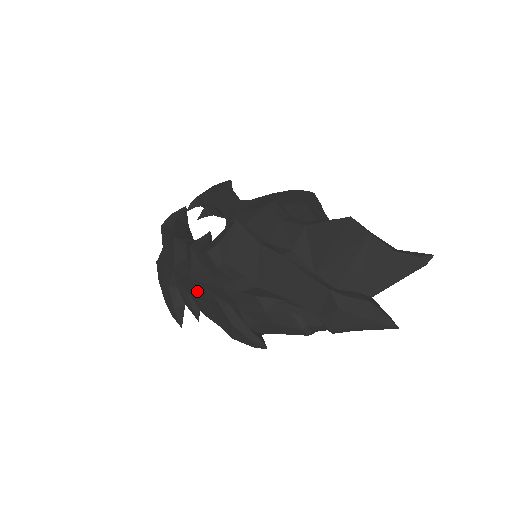
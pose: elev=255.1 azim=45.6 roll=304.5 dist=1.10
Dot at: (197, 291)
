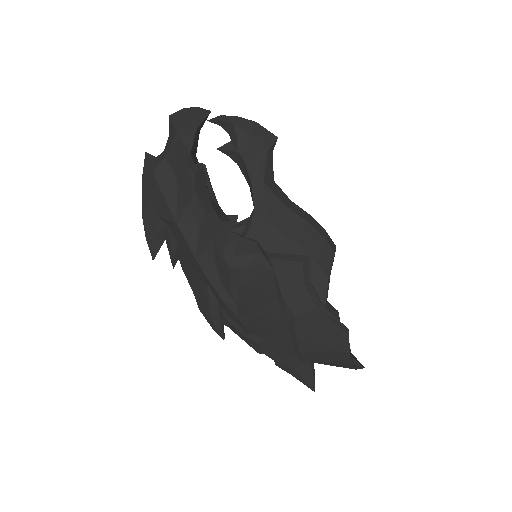
Dot at: (193, 265)
